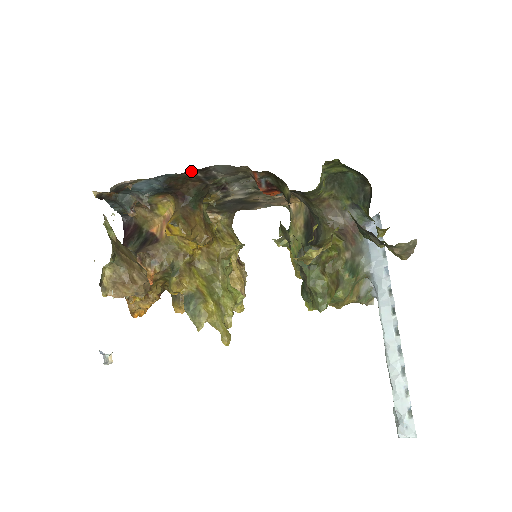
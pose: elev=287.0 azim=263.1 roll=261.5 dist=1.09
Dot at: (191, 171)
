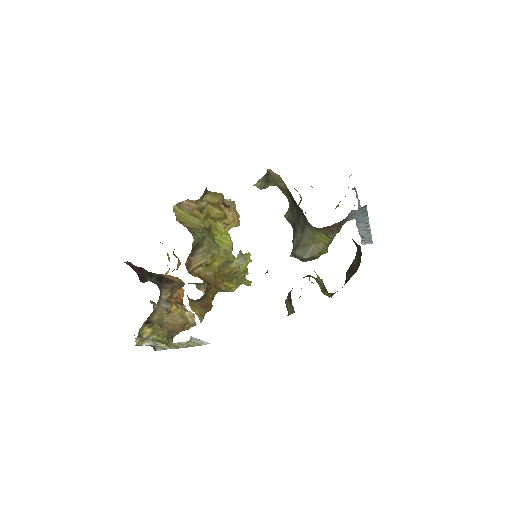
Dot at: occluded
